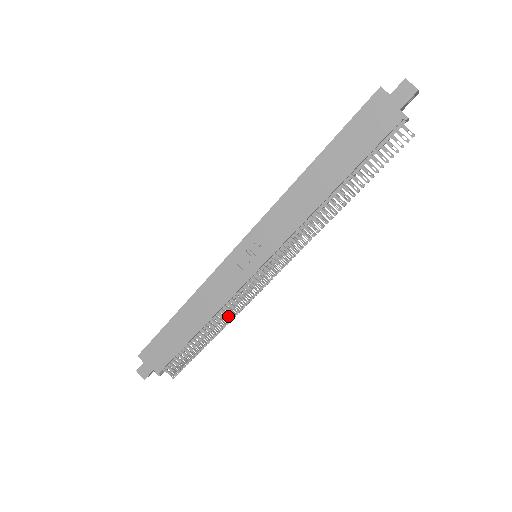
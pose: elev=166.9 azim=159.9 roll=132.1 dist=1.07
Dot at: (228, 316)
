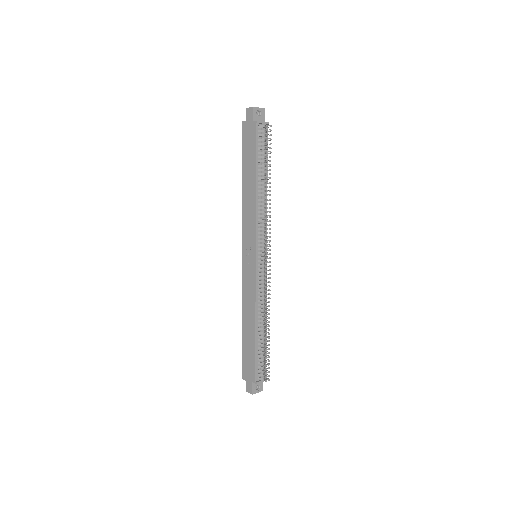
Dot at: (265, 307)
